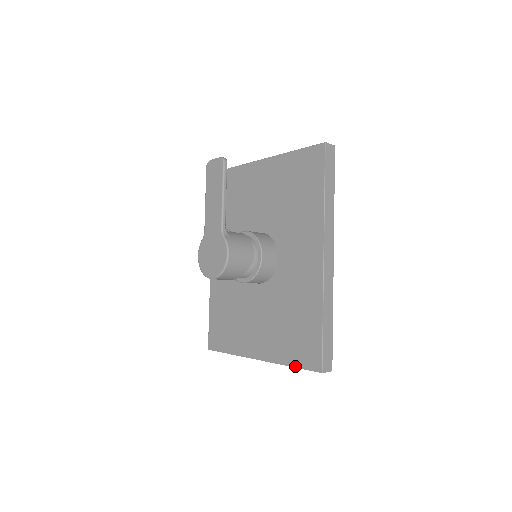
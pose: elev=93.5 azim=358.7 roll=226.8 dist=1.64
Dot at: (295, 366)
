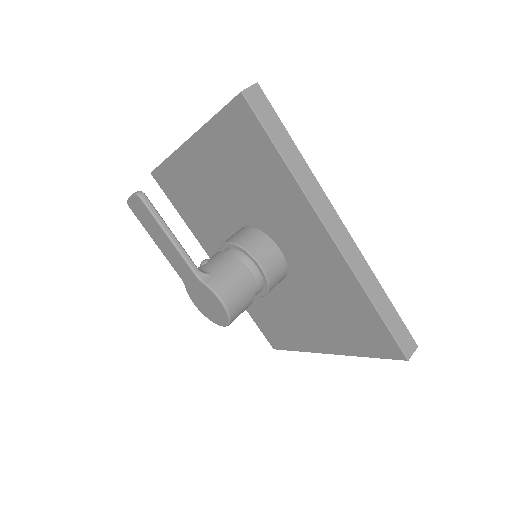
Dot at: (372, 357)
